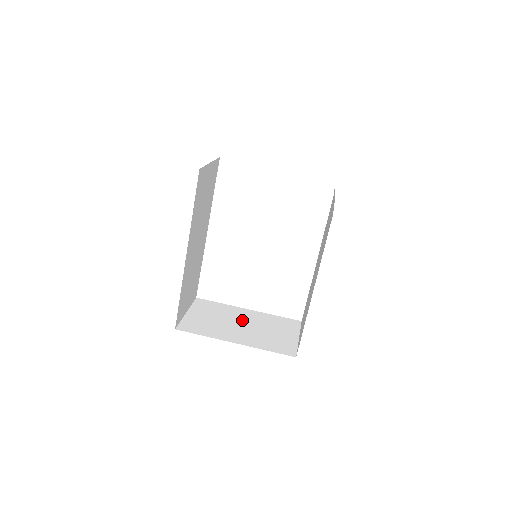
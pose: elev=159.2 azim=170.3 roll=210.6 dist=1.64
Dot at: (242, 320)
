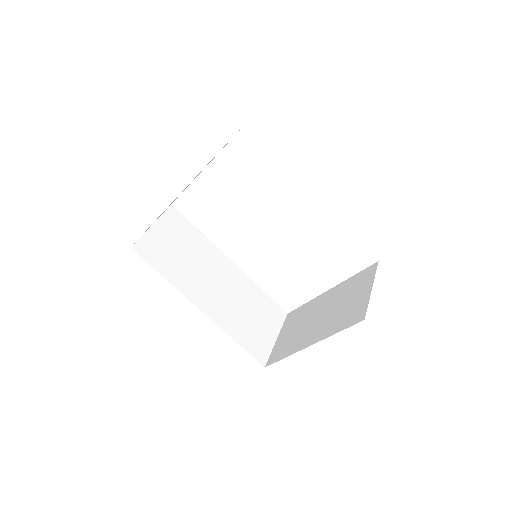
Dot at: (320, 310)
